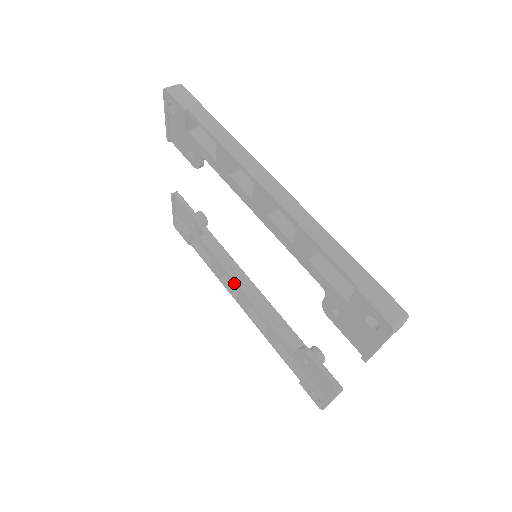
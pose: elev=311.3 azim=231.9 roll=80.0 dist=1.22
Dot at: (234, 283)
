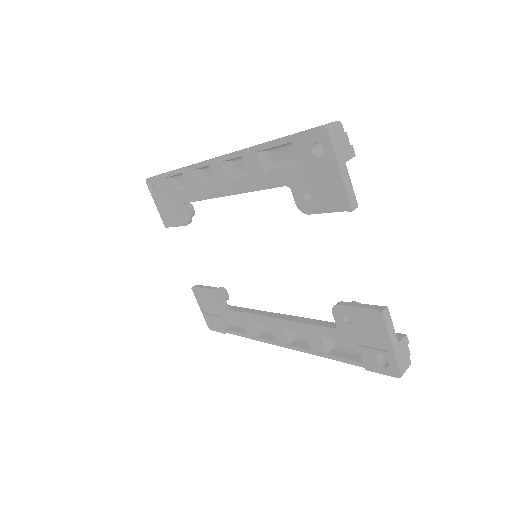
Dot at: (263, 319)
